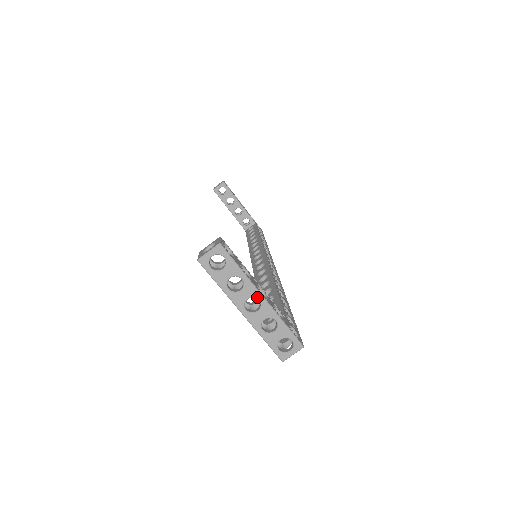
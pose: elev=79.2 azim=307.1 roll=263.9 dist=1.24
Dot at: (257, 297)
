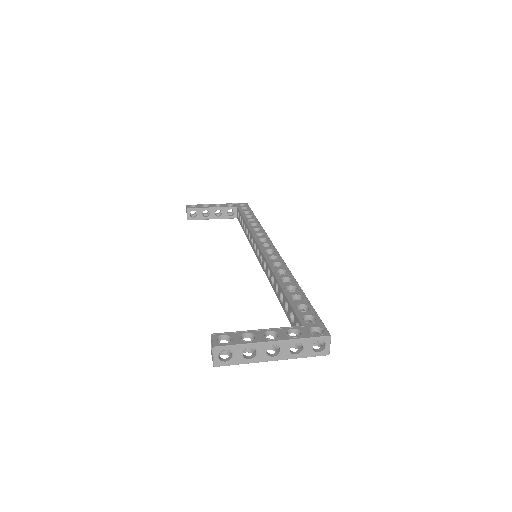
Dot at: (270, 345)
